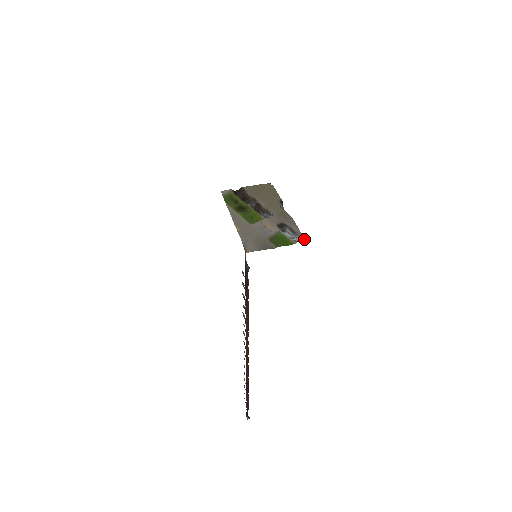
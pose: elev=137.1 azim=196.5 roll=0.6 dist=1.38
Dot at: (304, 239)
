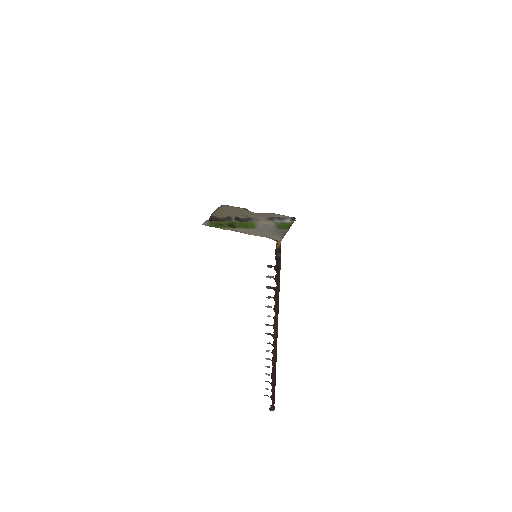
Dot at: (294, 217)
